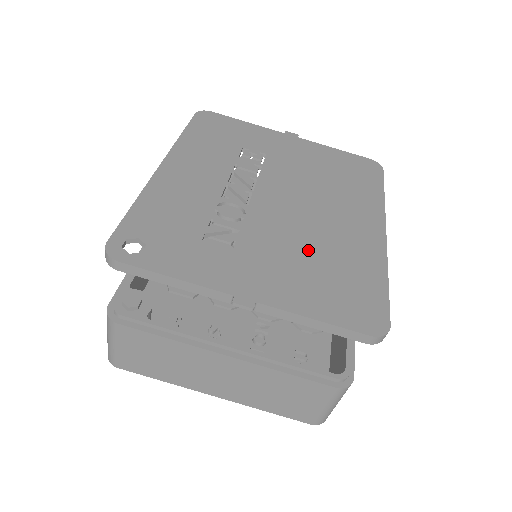
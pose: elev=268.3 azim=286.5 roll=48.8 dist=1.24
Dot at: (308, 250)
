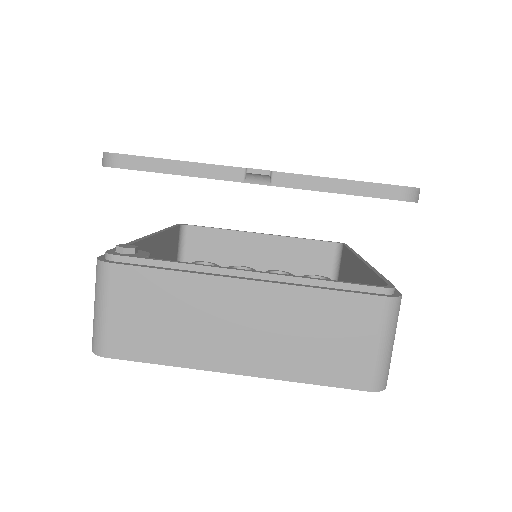
Dot at: occluded
